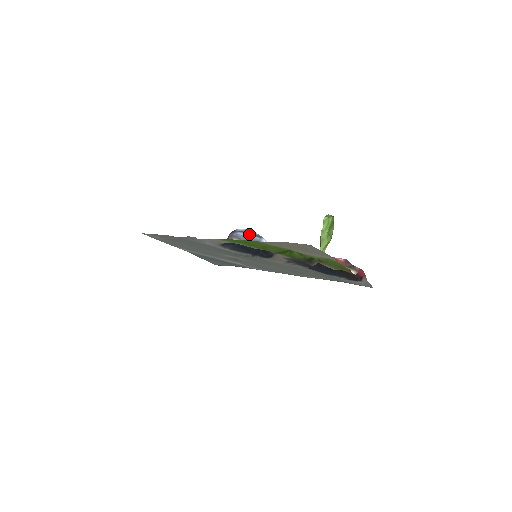
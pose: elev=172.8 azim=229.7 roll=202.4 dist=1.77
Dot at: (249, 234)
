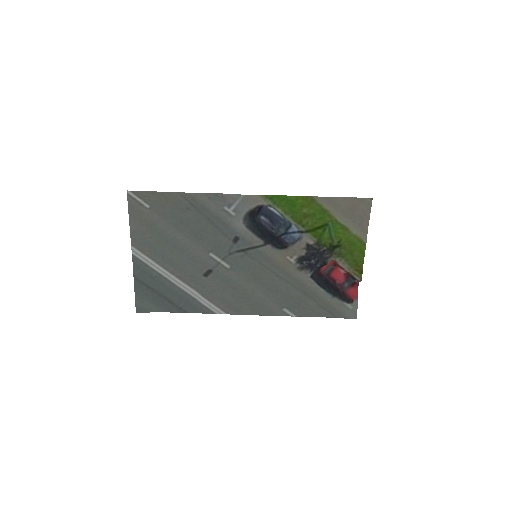
Dot at: occluded
